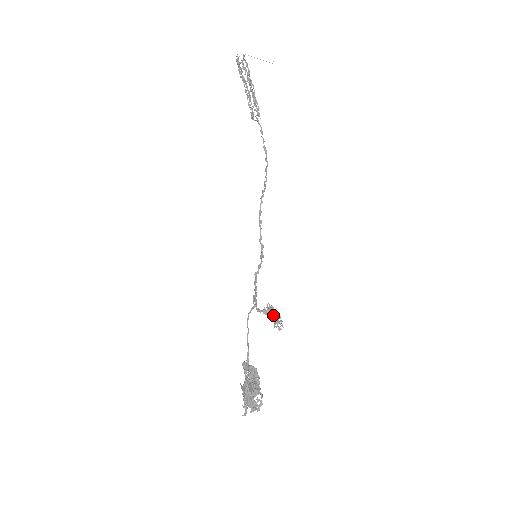
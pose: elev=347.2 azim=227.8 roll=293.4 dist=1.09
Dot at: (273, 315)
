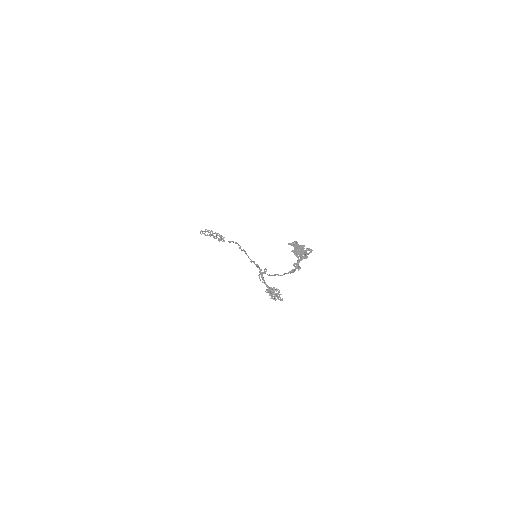
Dot at: (274, 290)
